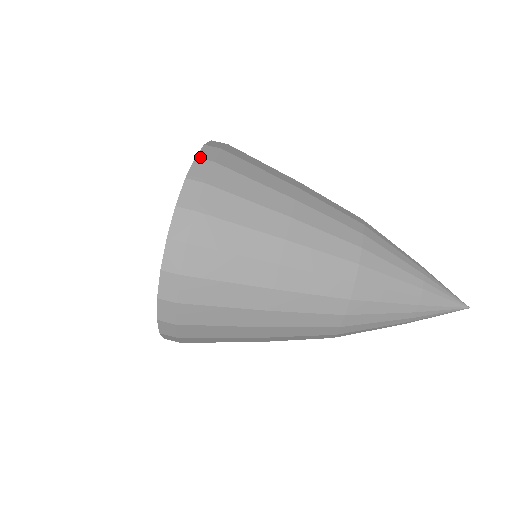
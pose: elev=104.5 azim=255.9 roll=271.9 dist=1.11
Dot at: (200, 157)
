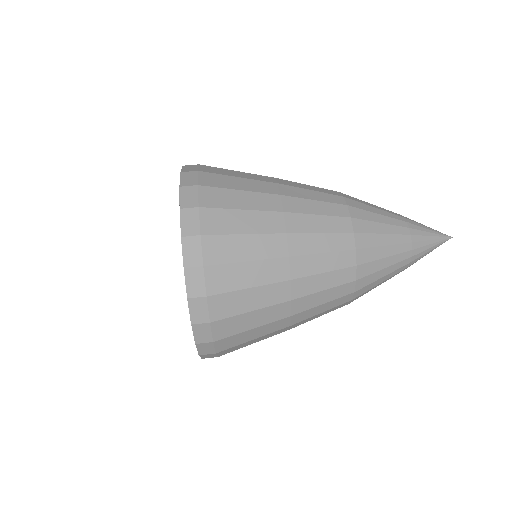
Dot at: (185, 171)
